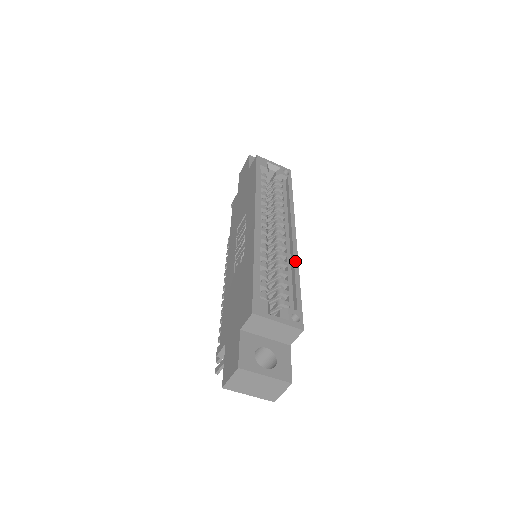
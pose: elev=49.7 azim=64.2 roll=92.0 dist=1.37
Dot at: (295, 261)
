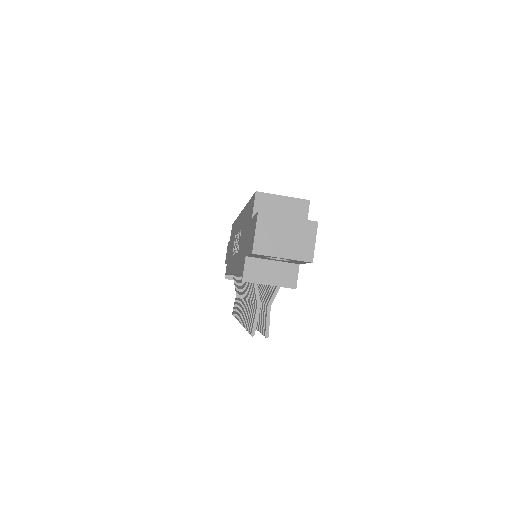
Dot at: occluded
